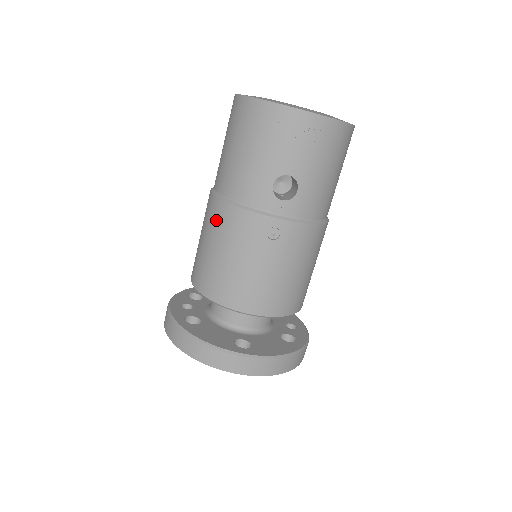
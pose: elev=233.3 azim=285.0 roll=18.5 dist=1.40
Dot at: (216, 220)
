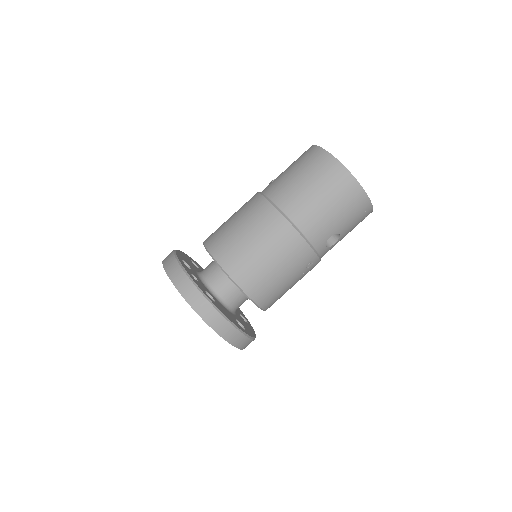
Dot at: (280, 237)
